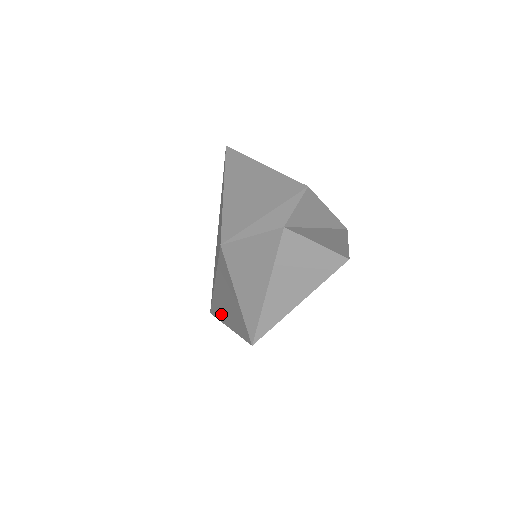
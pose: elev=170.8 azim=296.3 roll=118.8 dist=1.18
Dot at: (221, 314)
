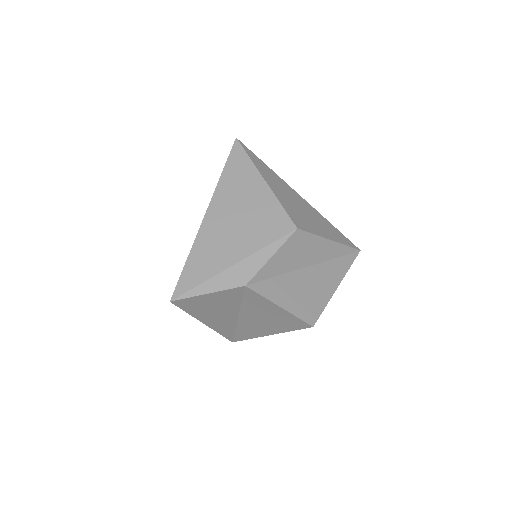
Dot at: occluded
